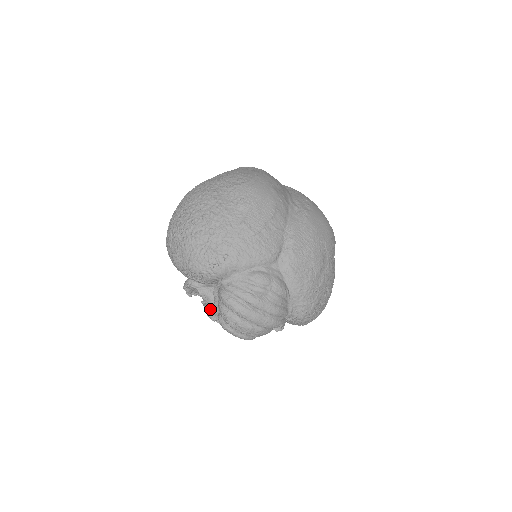
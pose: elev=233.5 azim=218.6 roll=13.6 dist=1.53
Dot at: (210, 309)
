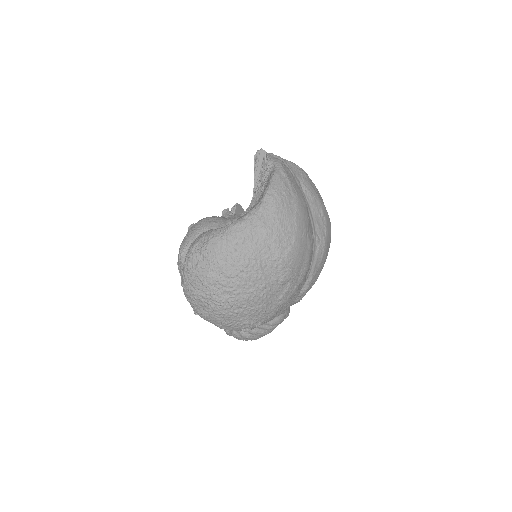
Dot at: occluded
